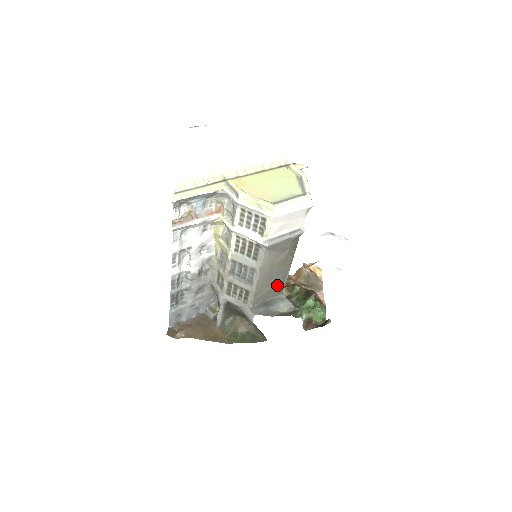
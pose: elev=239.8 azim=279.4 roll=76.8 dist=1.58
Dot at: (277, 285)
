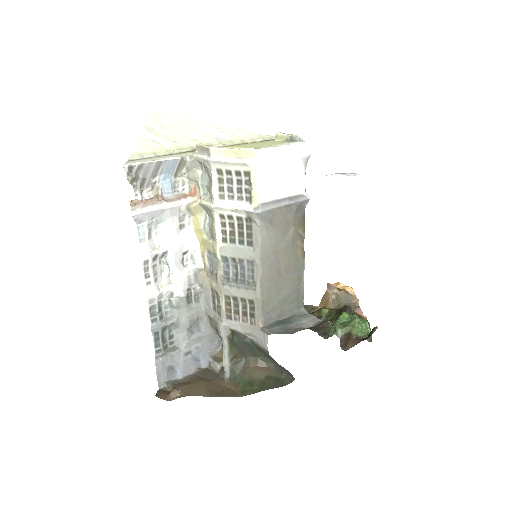
Dot at: (292, 292)
